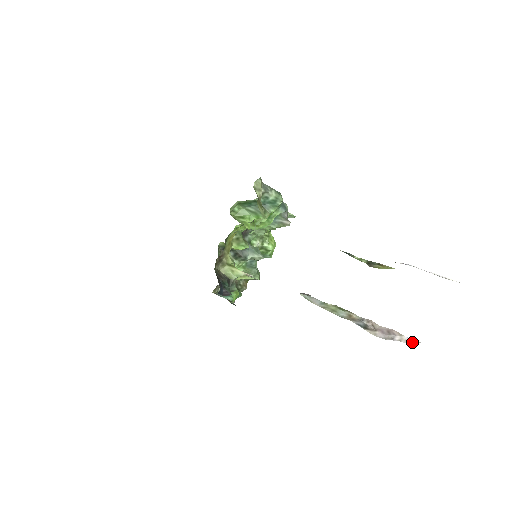
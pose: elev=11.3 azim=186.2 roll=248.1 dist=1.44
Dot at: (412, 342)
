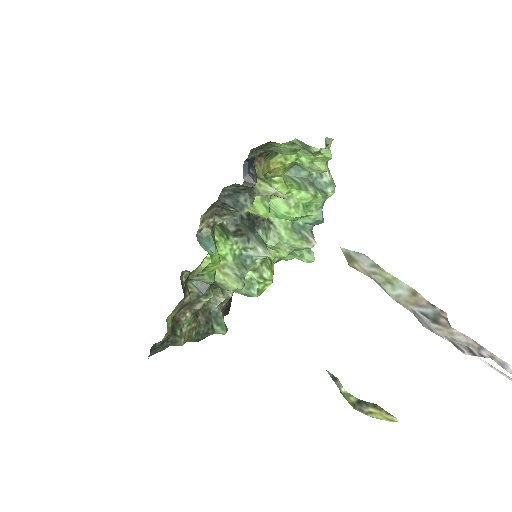
Dot at: (510, 369)
